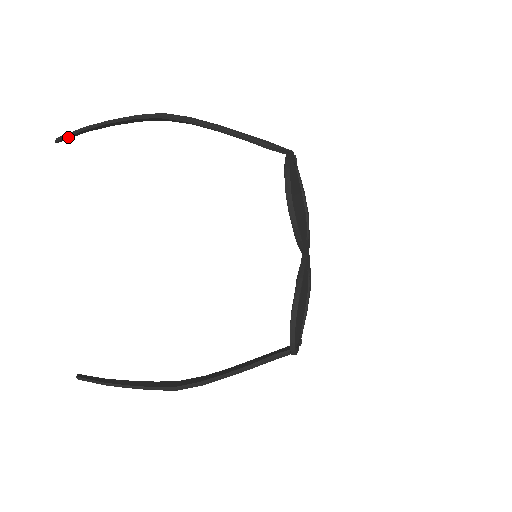
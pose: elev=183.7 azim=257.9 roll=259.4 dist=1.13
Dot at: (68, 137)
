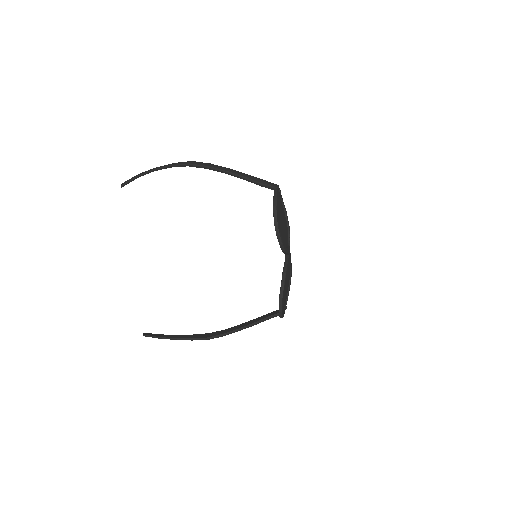
Dot at: occluded
